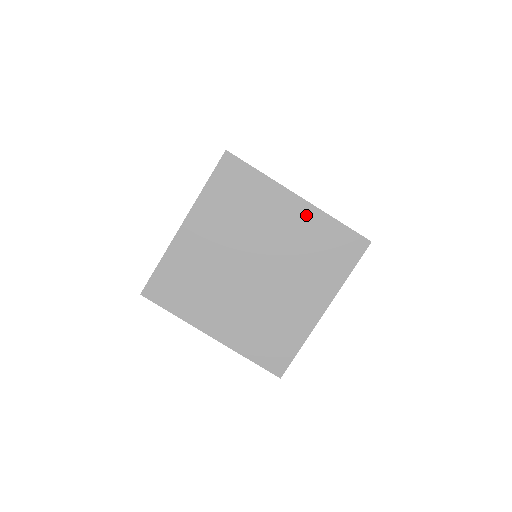
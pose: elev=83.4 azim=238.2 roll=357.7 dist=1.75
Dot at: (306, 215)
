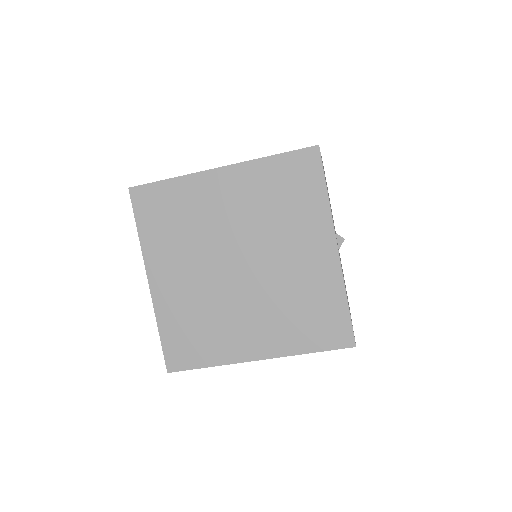
Dot at: (240, 178)
